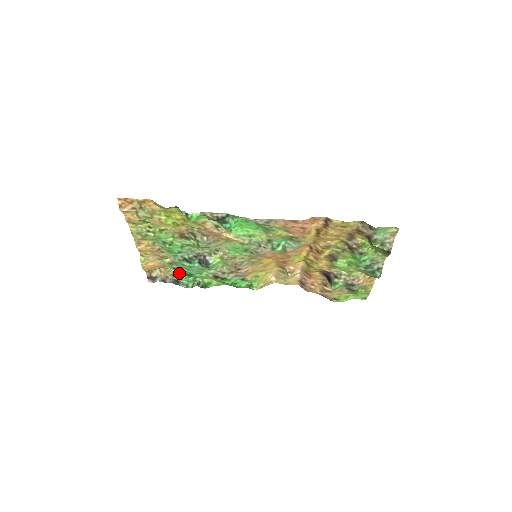
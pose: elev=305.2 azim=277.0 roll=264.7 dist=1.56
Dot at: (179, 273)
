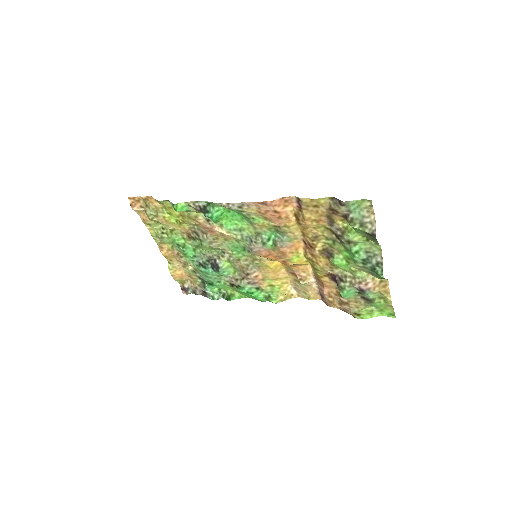
Dot at: (204, 283)
